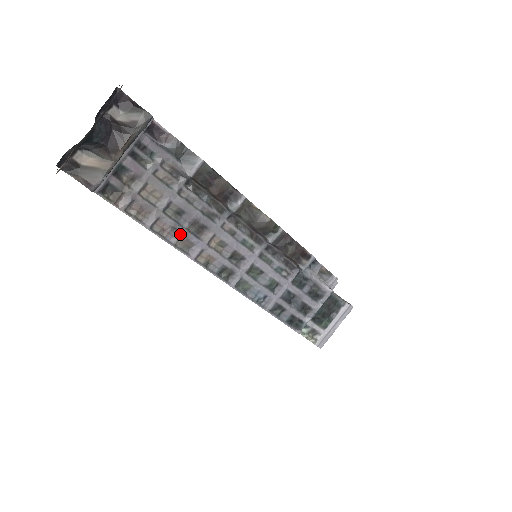
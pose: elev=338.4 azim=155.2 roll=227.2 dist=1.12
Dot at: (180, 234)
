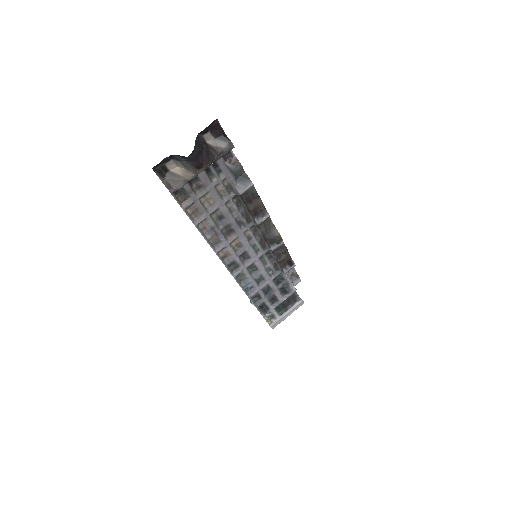
Dot at: (215, 233)
